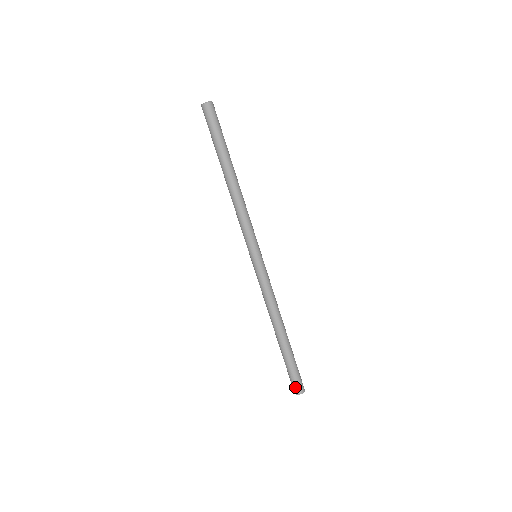
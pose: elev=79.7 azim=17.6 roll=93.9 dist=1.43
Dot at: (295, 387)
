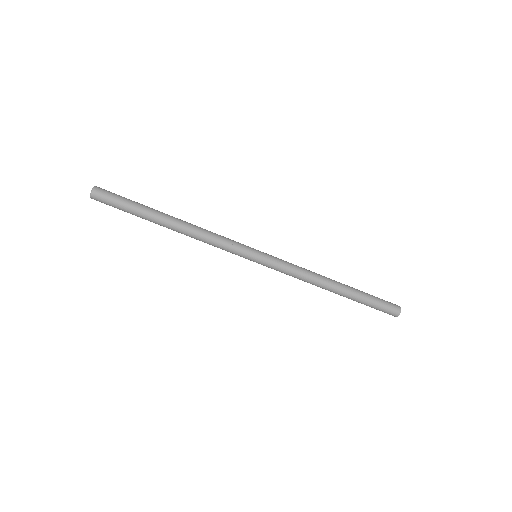
Dot at: occluded
